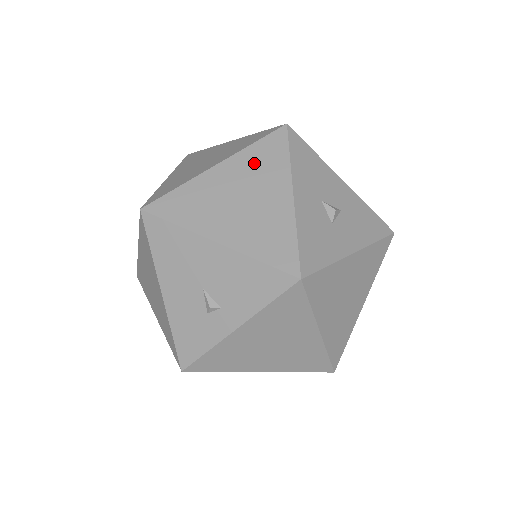
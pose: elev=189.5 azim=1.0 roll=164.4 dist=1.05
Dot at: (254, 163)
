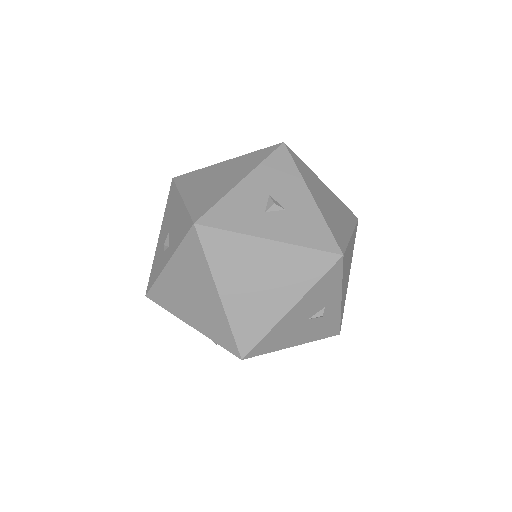
Dot at: (243, 161)
